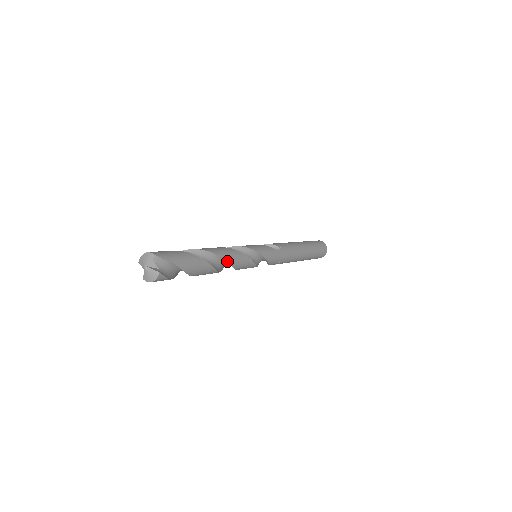
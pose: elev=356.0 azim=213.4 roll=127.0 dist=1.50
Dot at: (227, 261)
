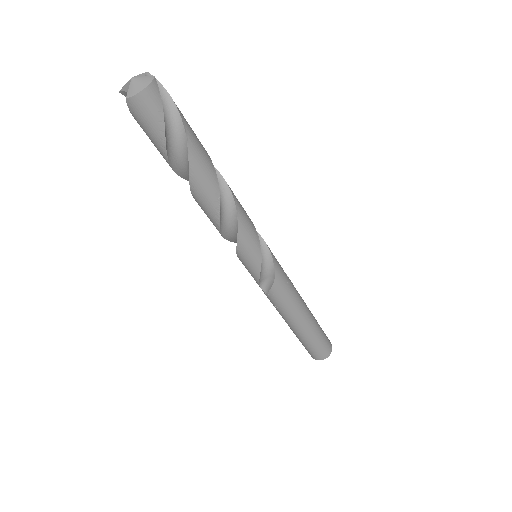
Dot at: (229, 189)
